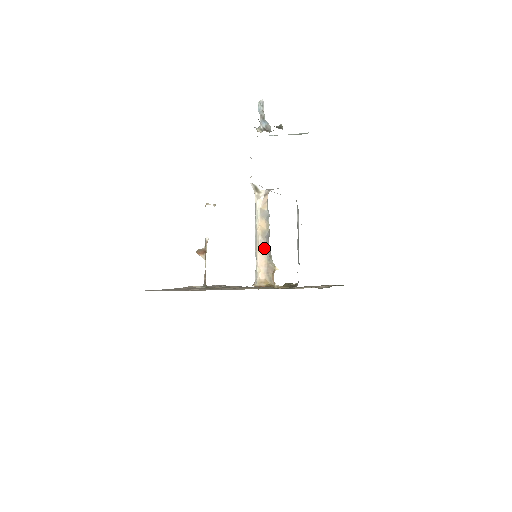
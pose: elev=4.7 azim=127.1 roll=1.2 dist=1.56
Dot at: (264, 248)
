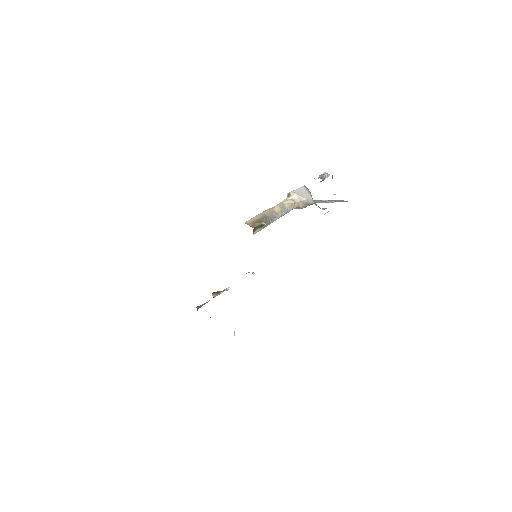
Dot at: (266, 215)
